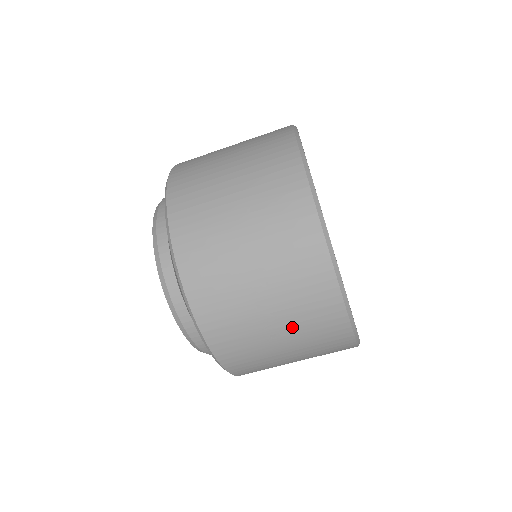
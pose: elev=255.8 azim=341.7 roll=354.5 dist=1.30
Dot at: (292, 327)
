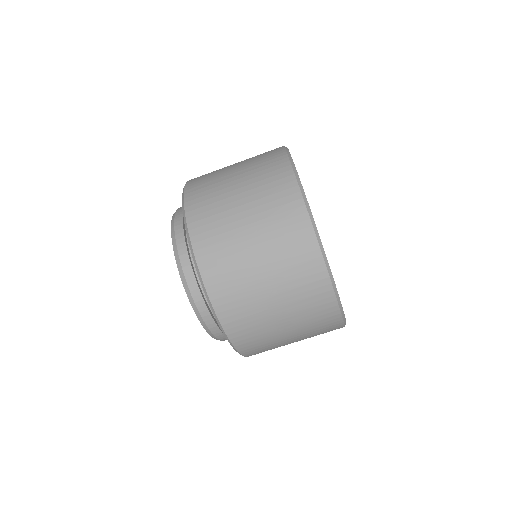
Dot at: (296, 321)
